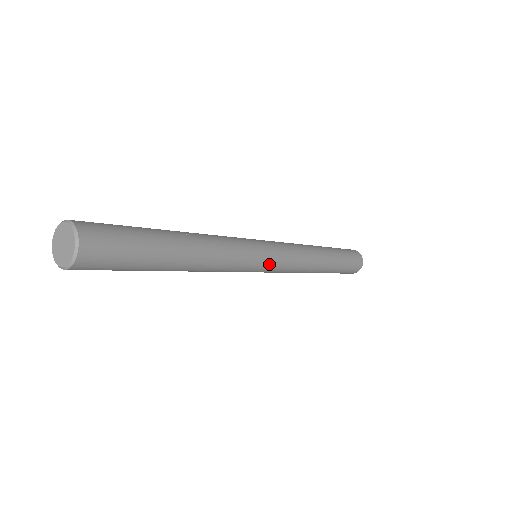
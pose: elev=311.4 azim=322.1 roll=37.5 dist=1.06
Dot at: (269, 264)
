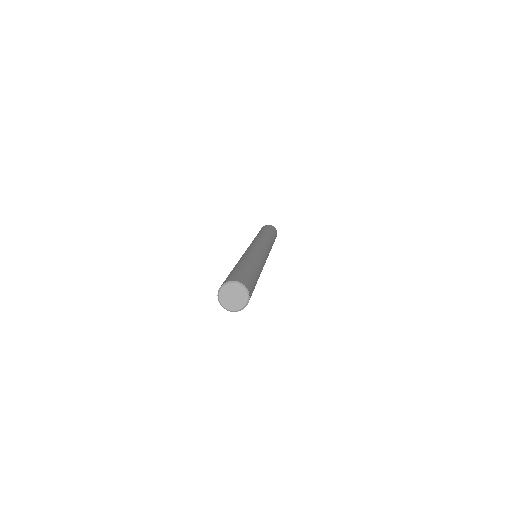
Dot at: (267, 257)
